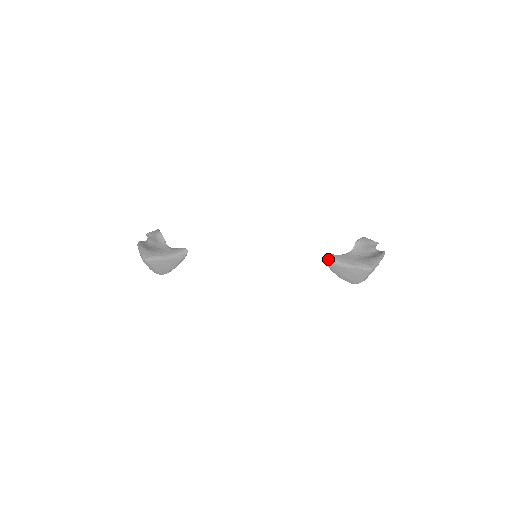
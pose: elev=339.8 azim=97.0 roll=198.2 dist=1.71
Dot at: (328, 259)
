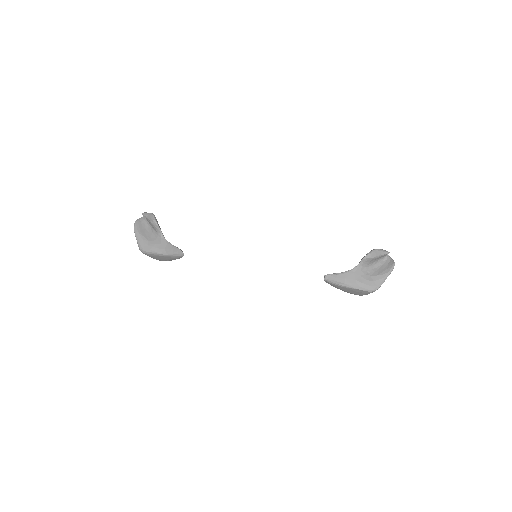
Dot at: (329, 280)
